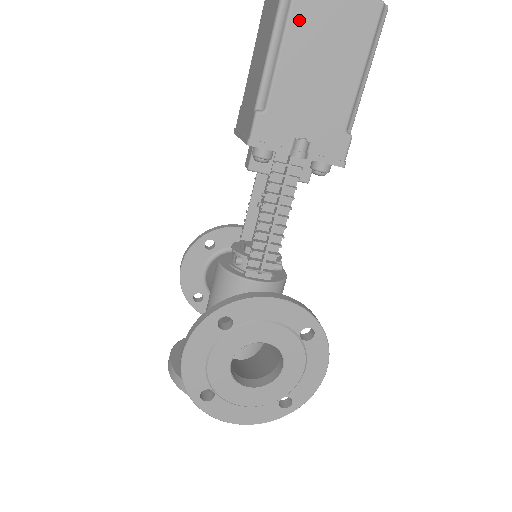
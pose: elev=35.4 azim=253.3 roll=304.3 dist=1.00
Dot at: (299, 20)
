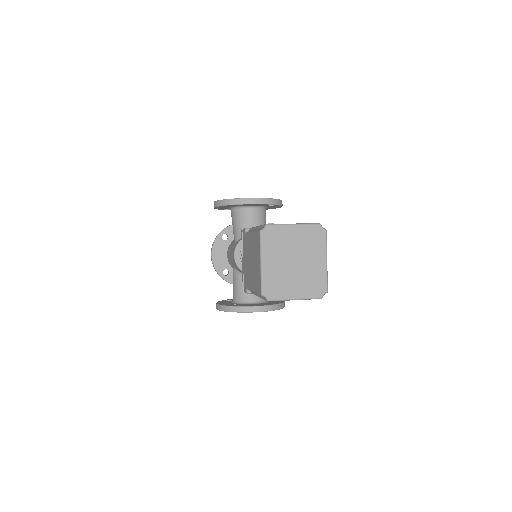
Dot at: occluded
